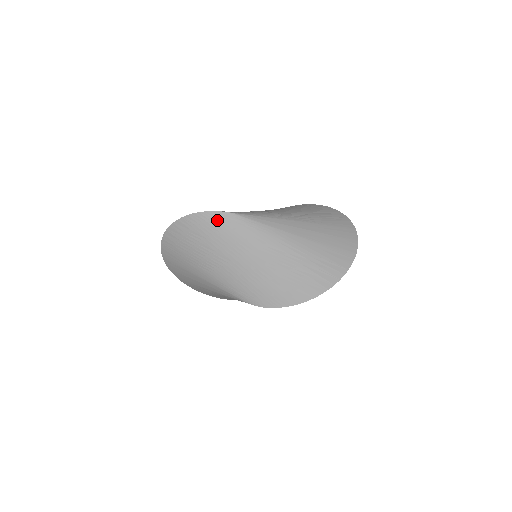
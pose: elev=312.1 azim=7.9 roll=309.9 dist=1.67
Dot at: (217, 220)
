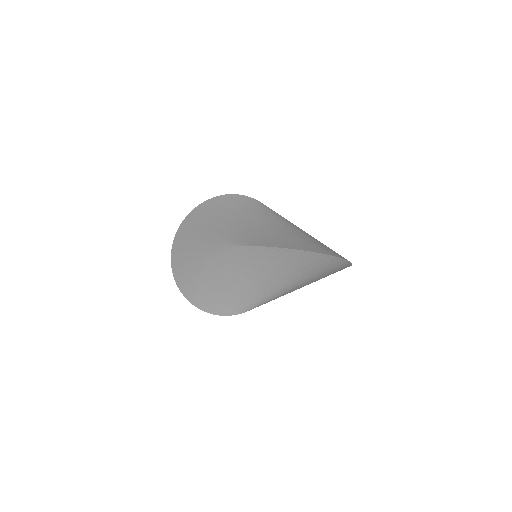
Dot at: (247, 201)
